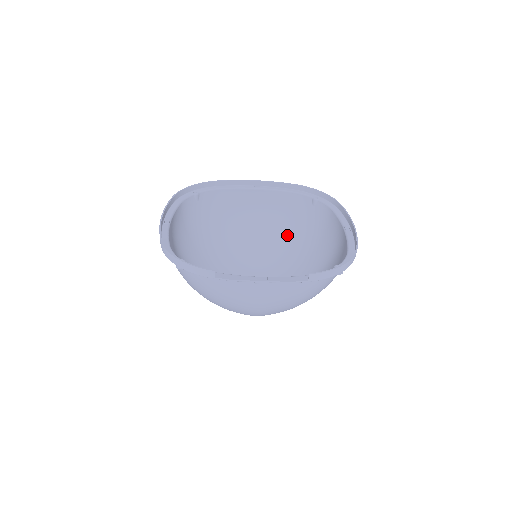
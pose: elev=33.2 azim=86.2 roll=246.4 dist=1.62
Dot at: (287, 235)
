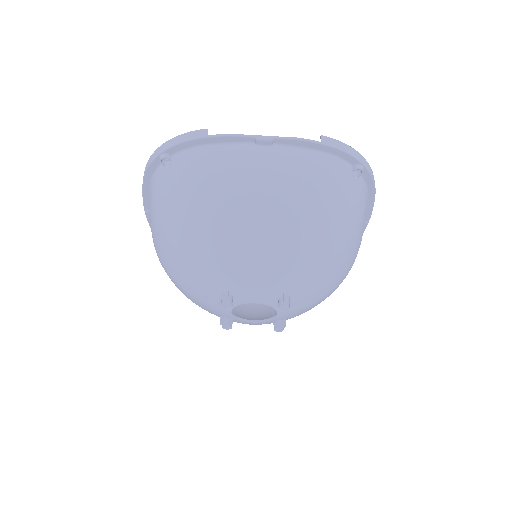
Dot at: occluded
